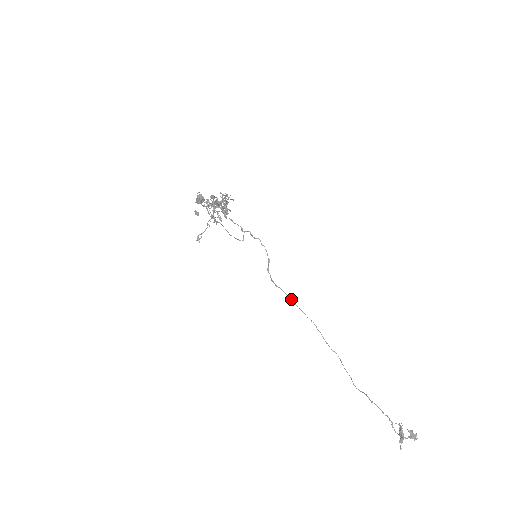
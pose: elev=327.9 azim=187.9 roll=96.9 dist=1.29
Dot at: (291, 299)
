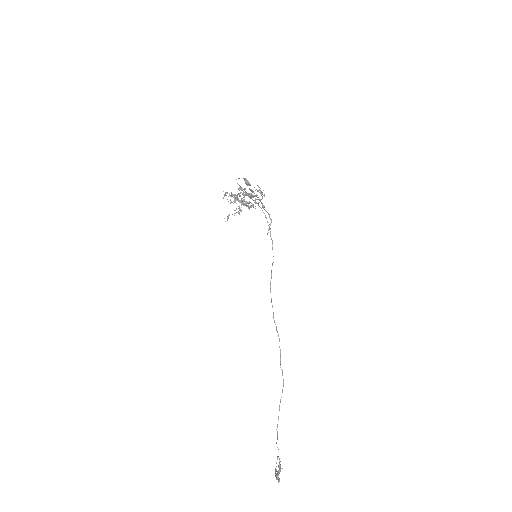
Dot at: (272, 307)
